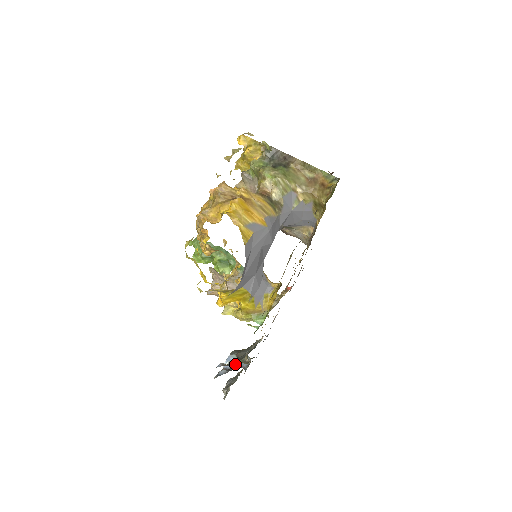
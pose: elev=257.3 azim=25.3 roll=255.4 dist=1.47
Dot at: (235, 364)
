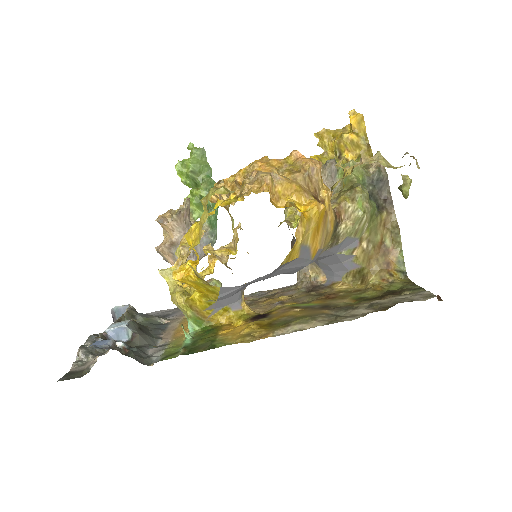
Dot at: occluded
